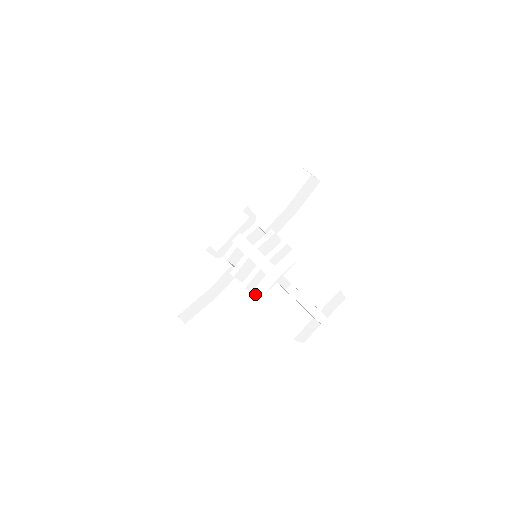
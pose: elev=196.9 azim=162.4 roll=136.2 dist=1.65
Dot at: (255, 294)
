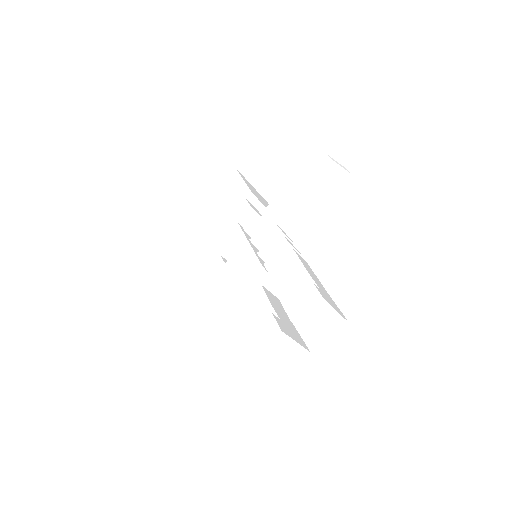
Dot at: (235, 296)
